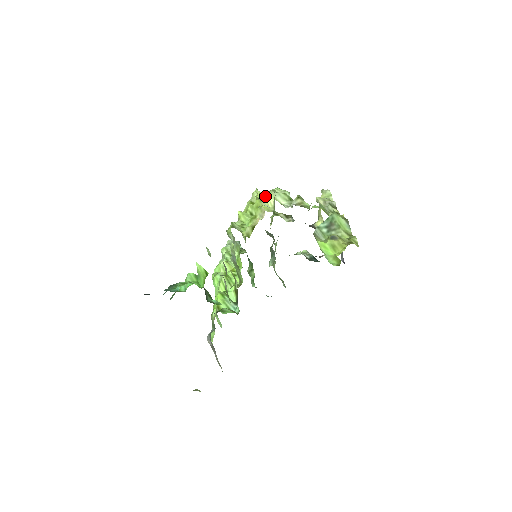
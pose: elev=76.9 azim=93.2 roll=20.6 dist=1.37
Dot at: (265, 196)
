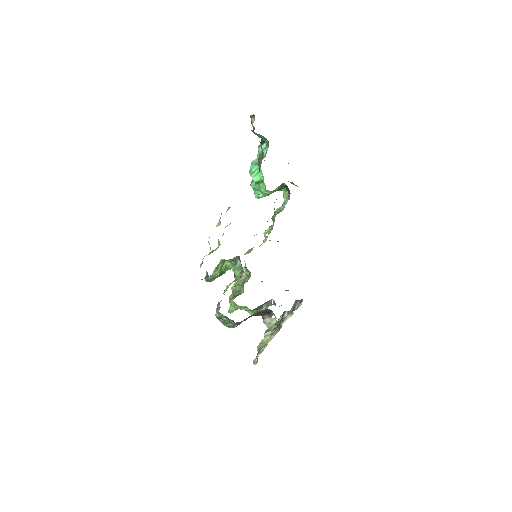
Dot at: occluded
